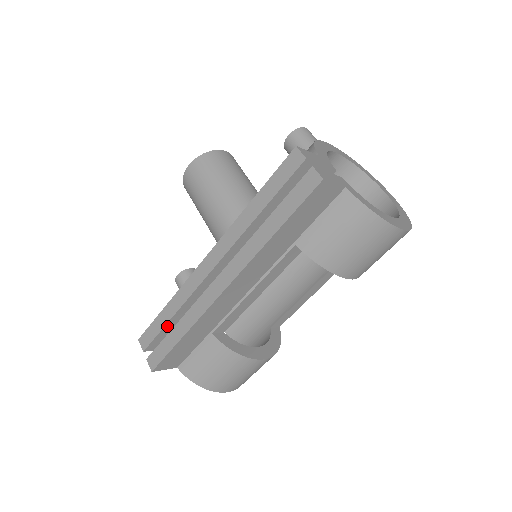
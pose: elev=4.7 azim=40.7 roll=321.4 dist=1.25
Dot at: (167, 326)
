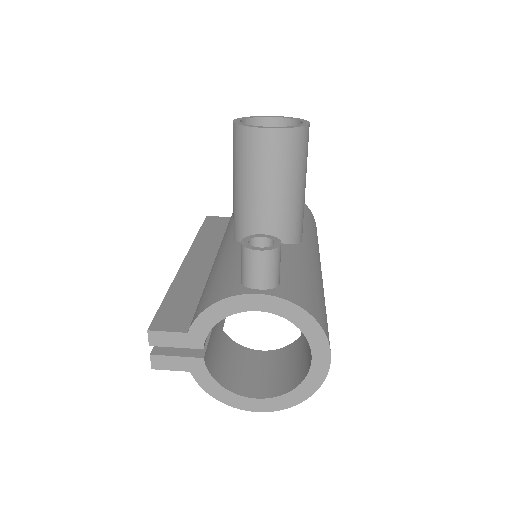
Dot at: occluded
